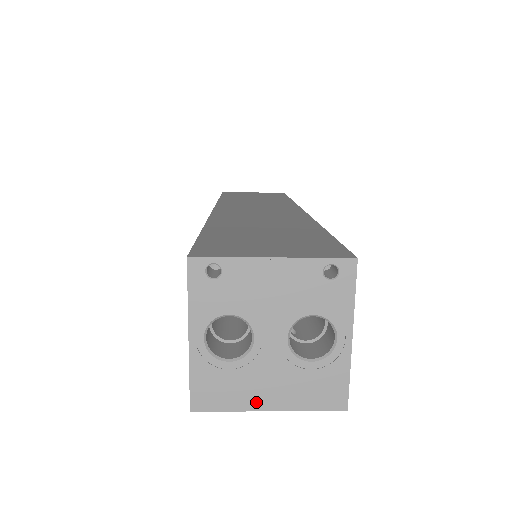
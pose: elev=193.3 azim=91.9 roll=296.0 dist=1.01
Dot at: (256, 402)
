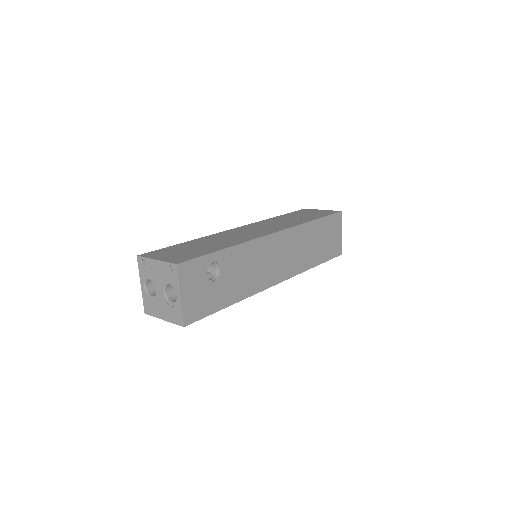
Dot at: (160, 315)
